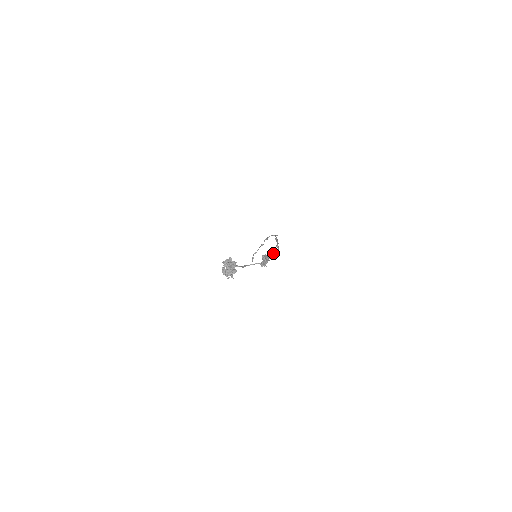
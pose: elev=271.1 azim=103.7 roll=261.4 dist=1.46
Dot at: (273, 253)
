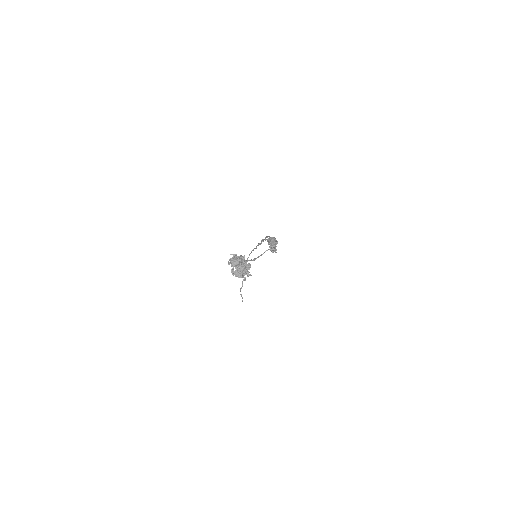
Dot at: occluded
